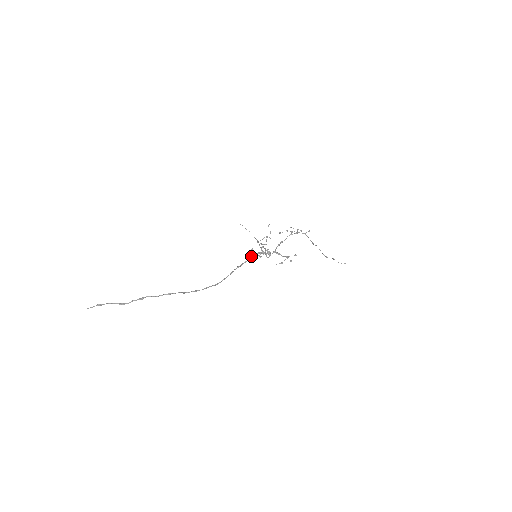
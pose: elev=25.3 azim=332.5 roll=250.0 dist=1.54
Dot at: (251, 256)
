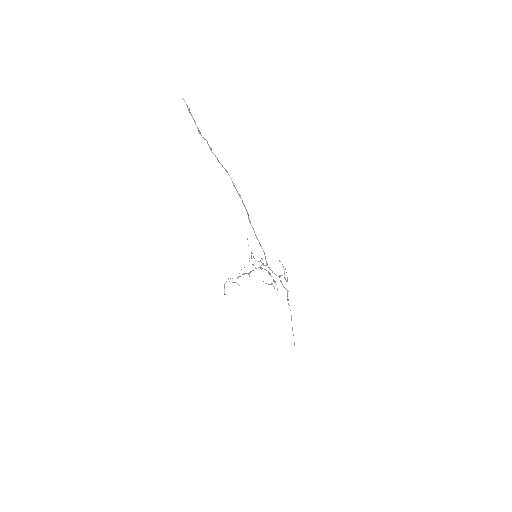
Dot at: occluded
